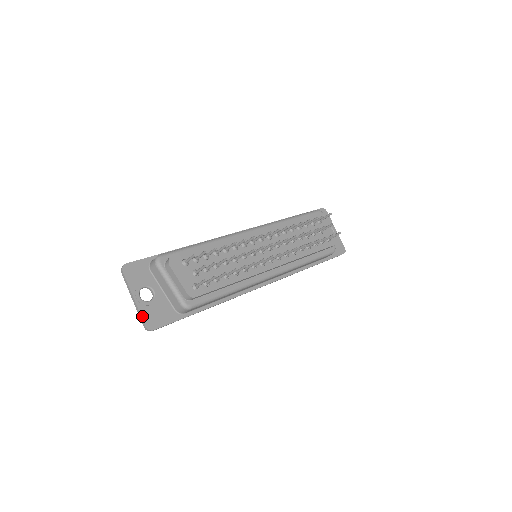
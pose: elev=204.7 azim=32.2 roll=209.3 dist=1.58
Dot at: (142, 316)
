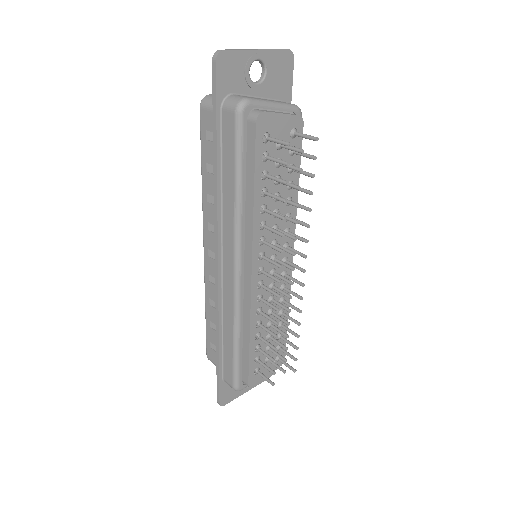
Dot at: occluded
